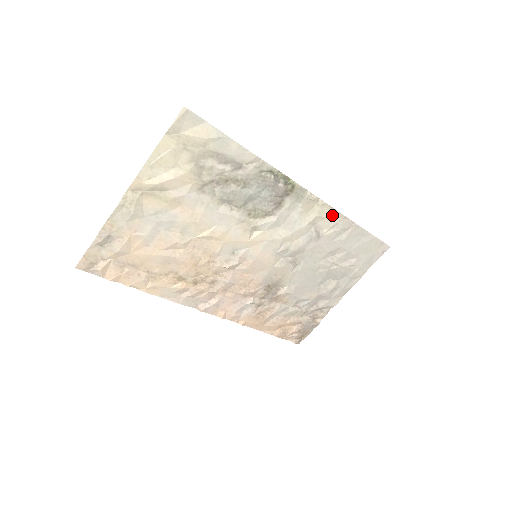
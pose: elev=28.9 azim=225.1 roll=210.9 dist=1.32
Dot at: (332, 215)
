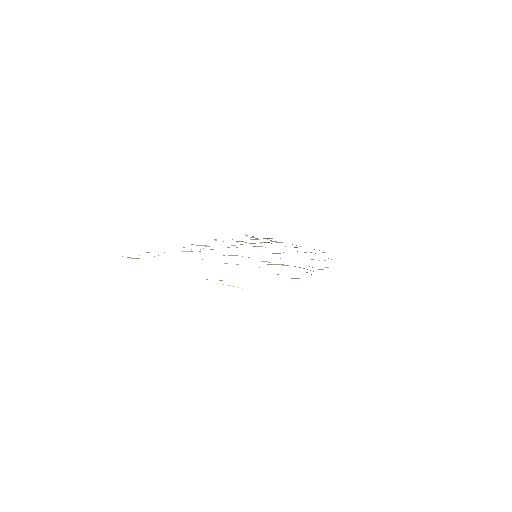
Dot at: occluded
